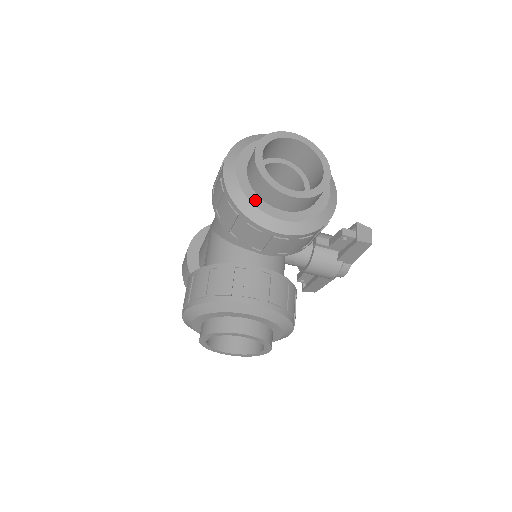
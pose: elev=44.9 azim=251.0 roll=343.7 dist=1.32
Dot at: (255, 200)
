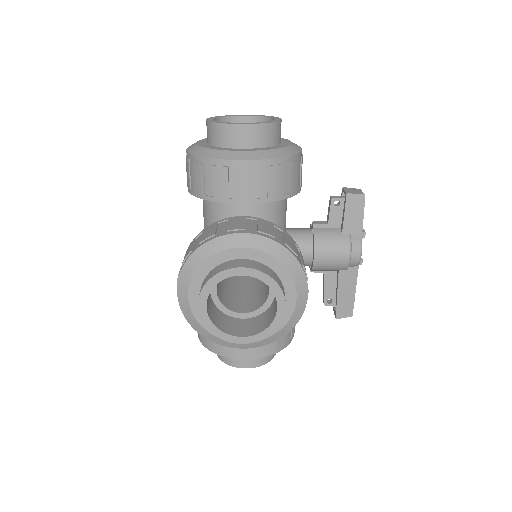
Dot at: (215, 148)
